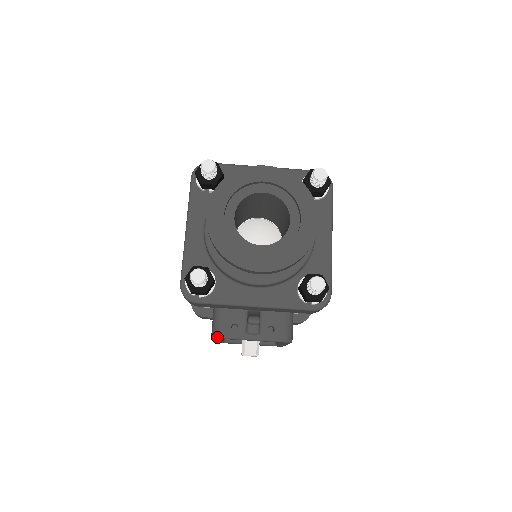
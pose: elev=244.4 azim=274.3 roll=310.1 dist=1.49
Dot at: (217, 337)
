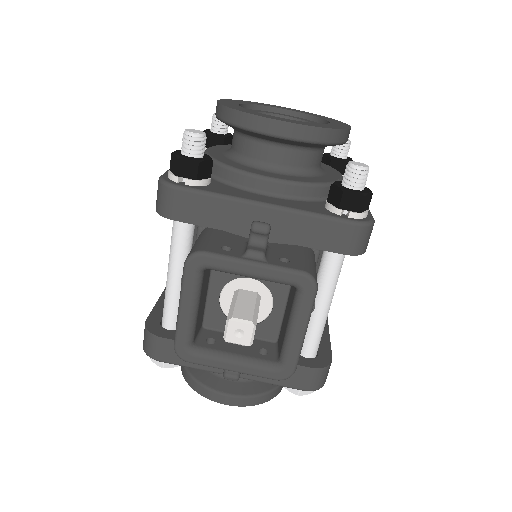
Dot at: (196, 253)
